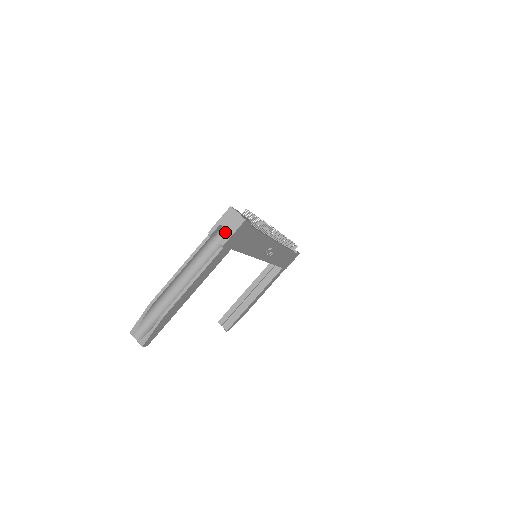
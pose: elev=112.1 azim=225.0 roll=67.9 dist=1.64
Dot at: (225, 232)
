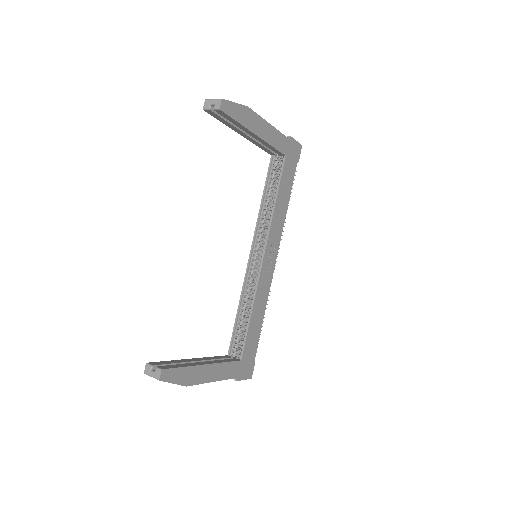
Dot at: occluded
